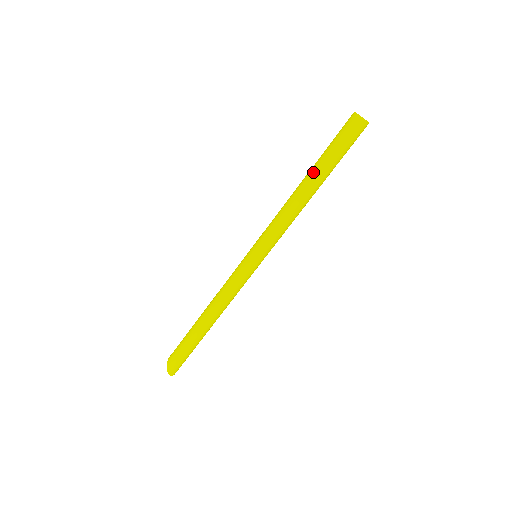
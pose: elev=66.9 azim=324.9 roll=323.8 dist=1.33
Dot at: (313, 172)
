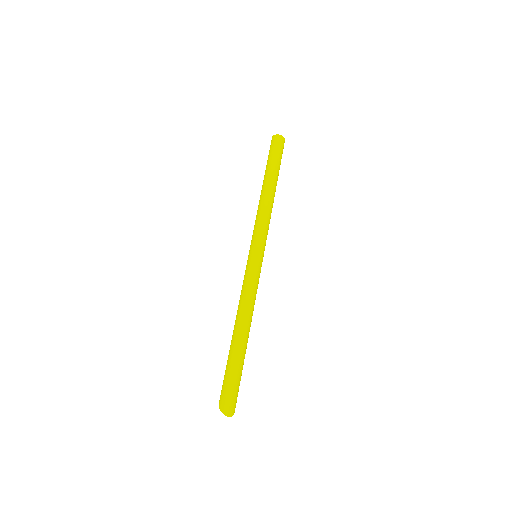
Dot at: (264, 178)
